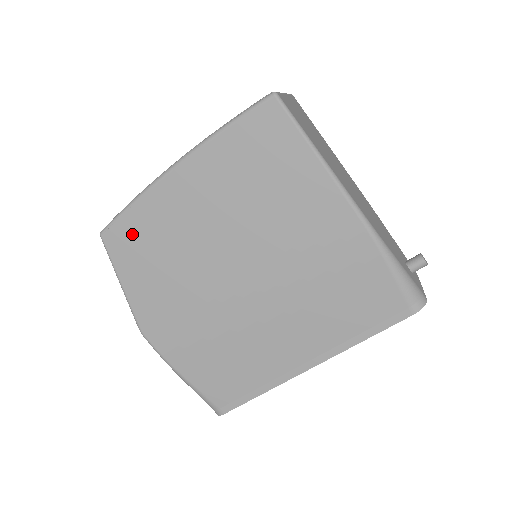
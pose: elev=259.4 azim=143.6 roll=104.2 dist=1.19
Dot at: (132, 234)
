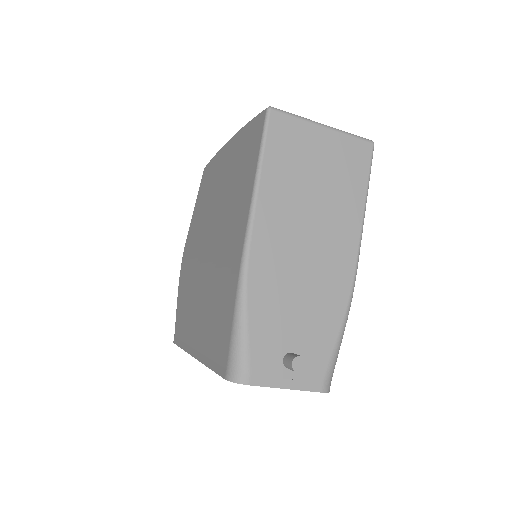
Dot at: (208, 176)
